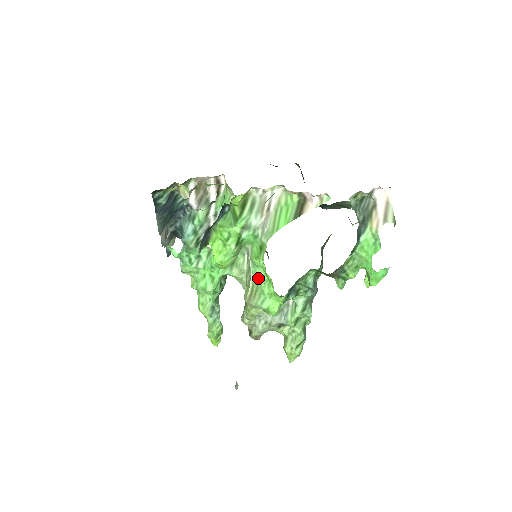
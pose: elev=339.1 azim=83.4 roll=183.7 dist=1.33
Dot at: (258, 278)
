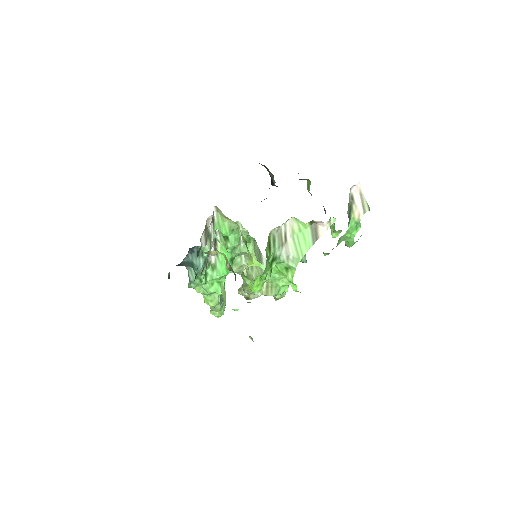
Dot at: (273, 279)
